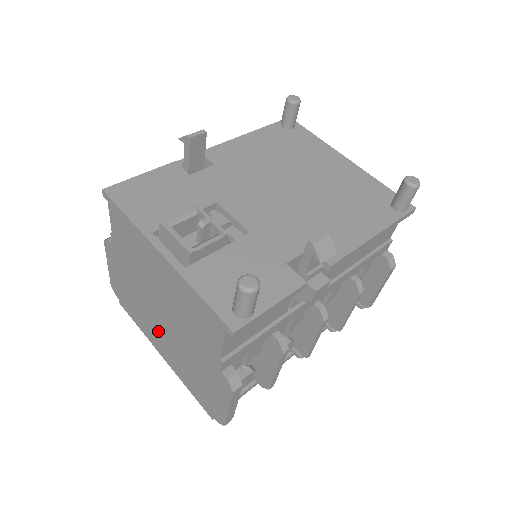
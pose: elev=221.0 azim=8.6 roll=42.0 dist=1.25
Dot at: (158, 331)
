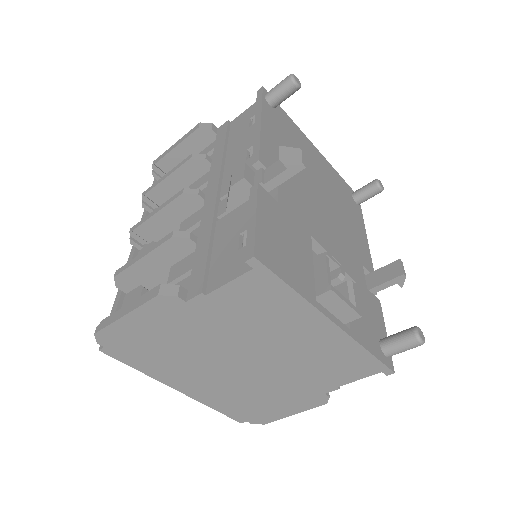
Dot at: (207, 373)
